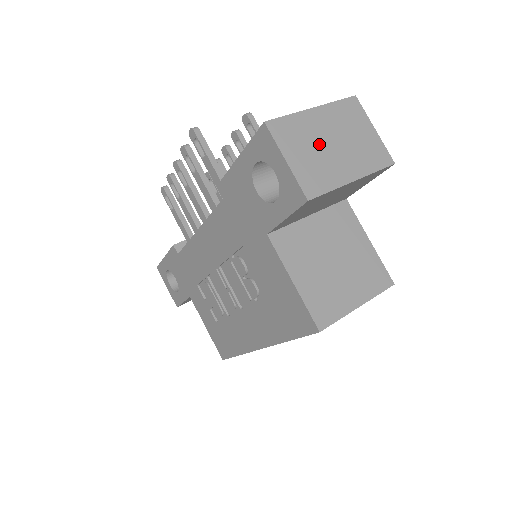
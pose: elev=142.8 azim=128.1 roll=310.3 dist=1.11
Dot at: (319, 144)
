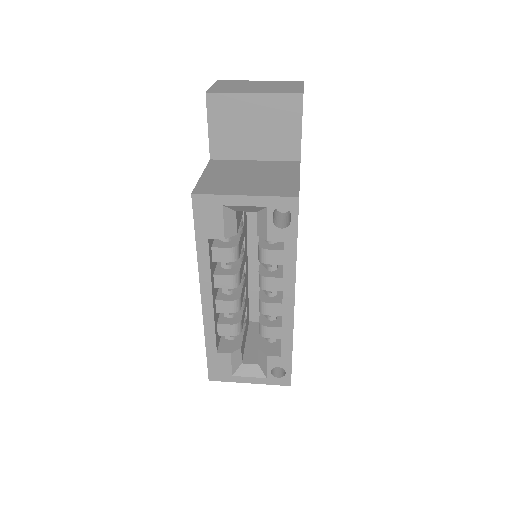
Dot at: (245, 86)
